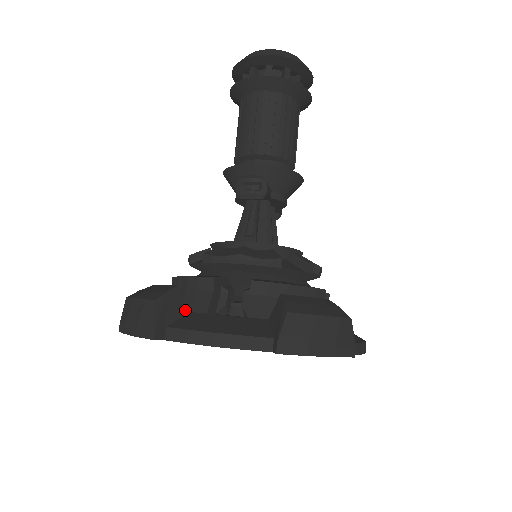
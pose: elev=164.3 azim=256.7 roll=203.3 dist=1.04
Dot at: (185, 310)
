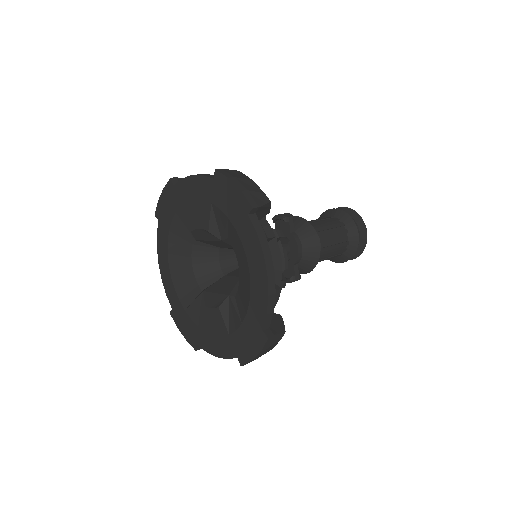
Dot at: occluded
